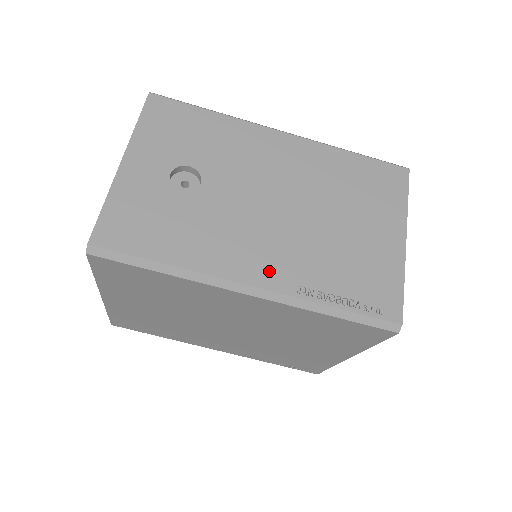
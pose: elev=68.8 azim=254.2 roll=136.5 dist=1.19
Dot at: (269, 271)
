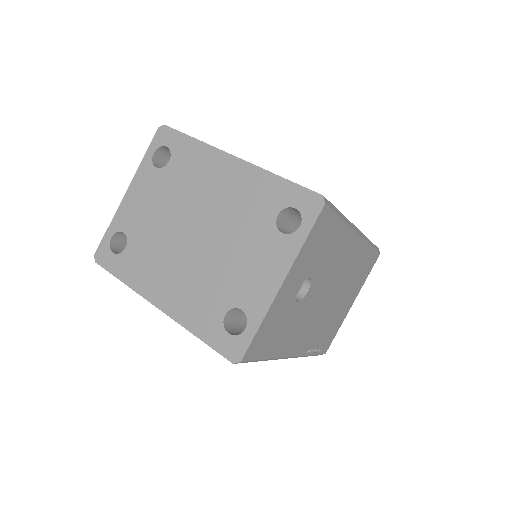
Dot at: (303, 345)
